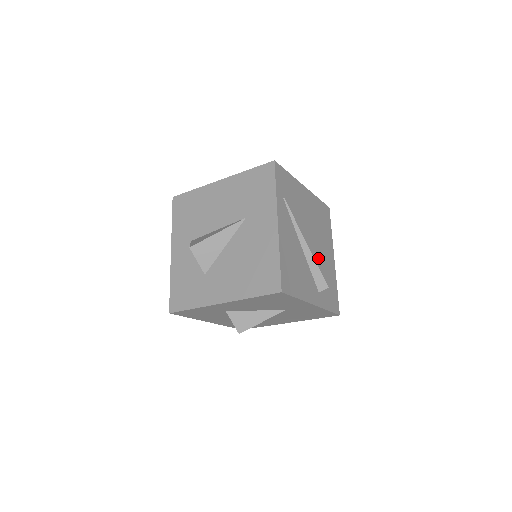
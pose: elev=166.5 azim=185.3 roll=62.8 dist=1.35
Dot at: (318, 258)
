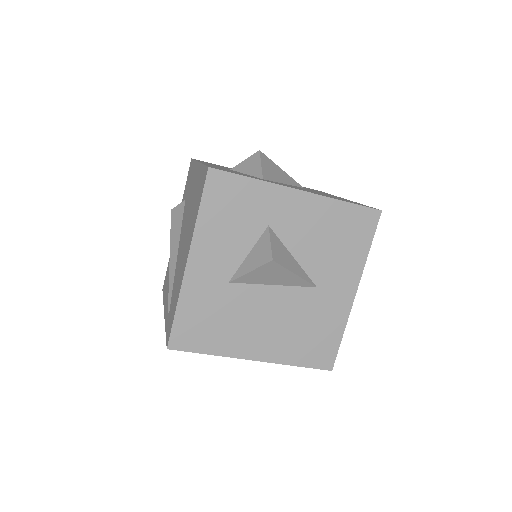
Dot at: occluded
